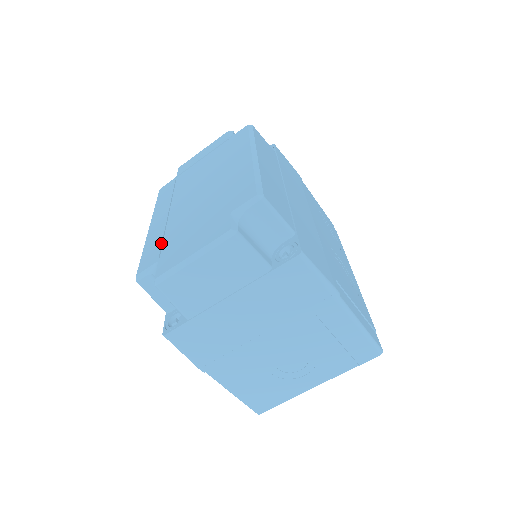
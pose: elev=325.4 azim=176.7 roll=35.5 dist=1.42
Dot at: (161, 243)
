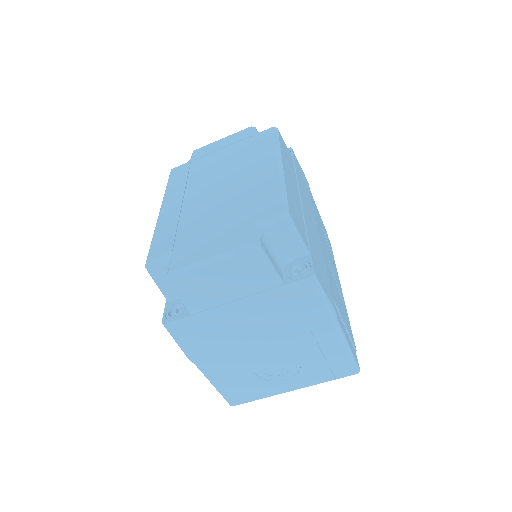
Dot at: (175, 233)
